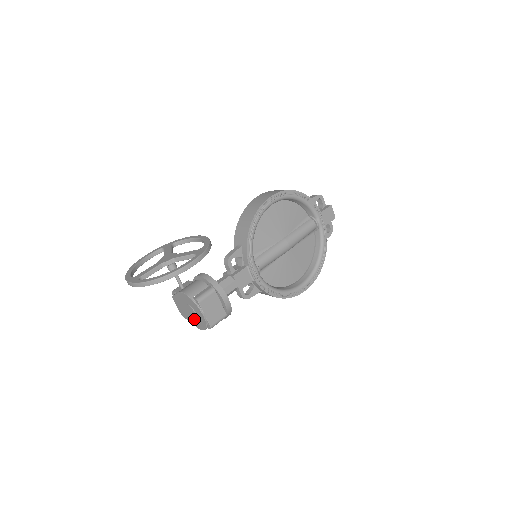
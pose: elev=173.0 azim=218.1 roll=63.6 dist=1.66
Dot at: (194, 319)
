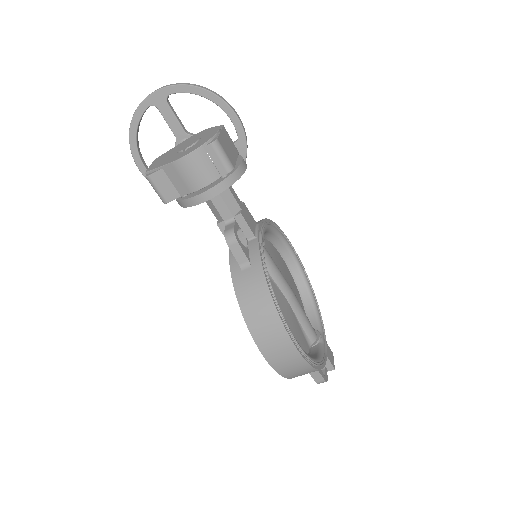
Dot at: (185, 148)
